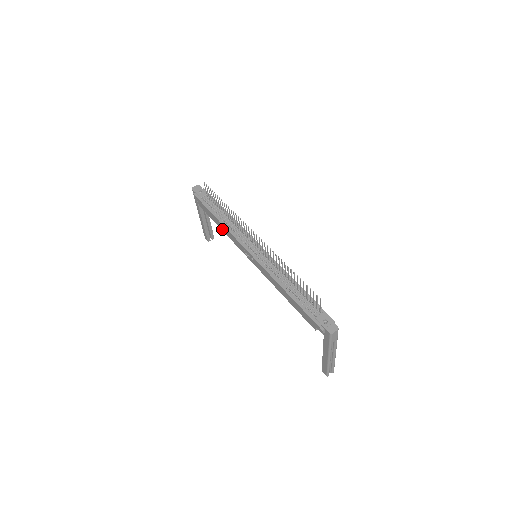
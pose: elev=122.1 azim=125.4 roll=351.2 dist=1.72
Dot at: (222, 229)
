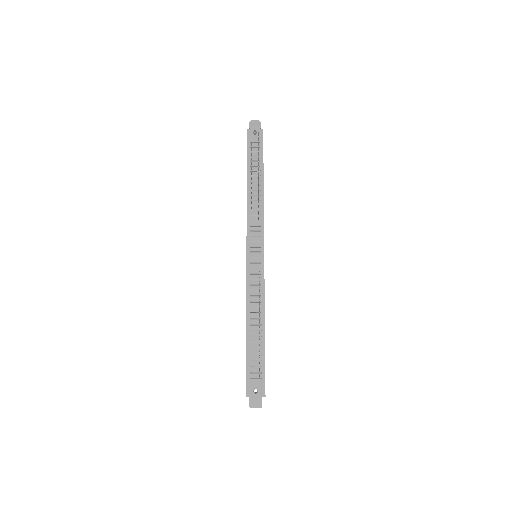
Dot at: occluded
